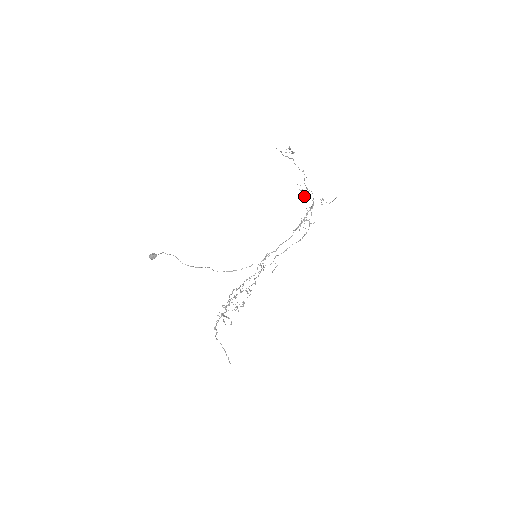
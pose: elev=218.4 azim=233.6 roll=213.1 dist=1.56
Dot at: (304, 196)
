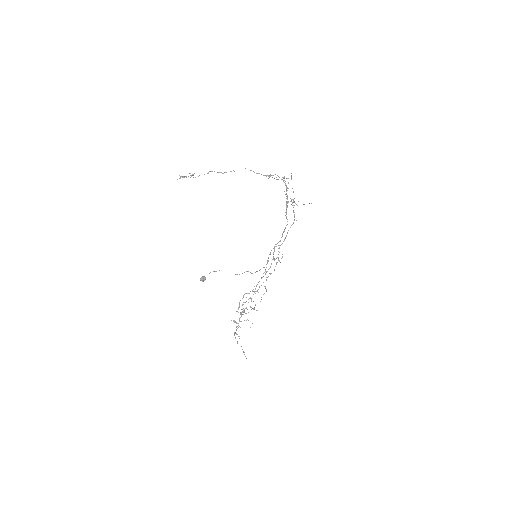
Dot at: occluded
